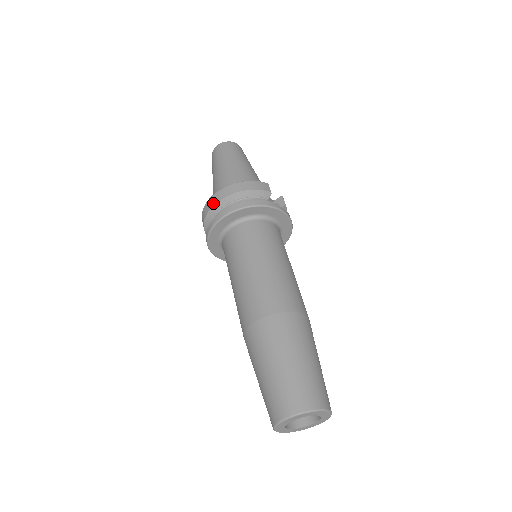
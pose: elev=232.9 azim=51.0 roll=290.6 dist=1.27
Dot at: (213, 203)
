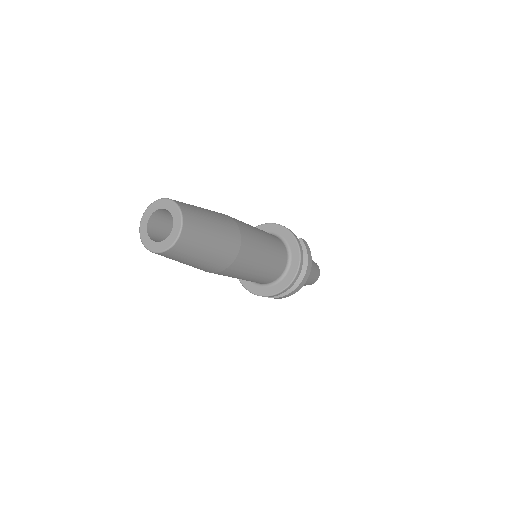
Dot at: occluded
